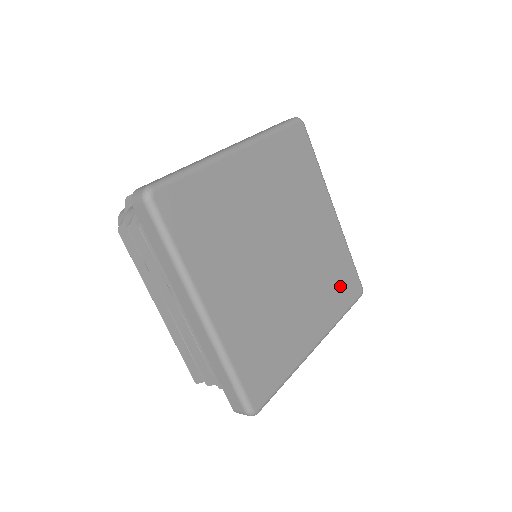
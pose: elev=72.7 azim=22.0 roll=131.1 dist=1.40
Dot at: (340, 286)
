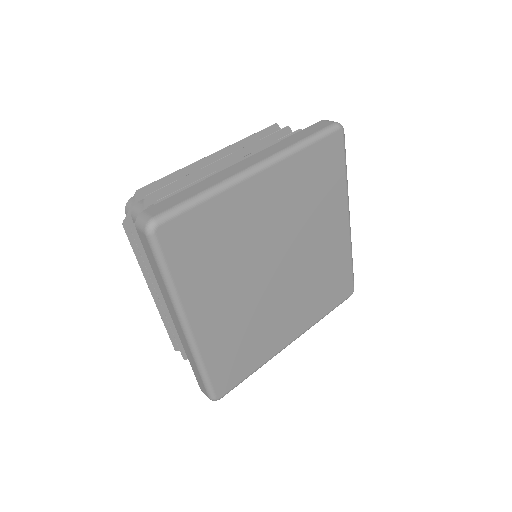
Dot at: (331, 291)
